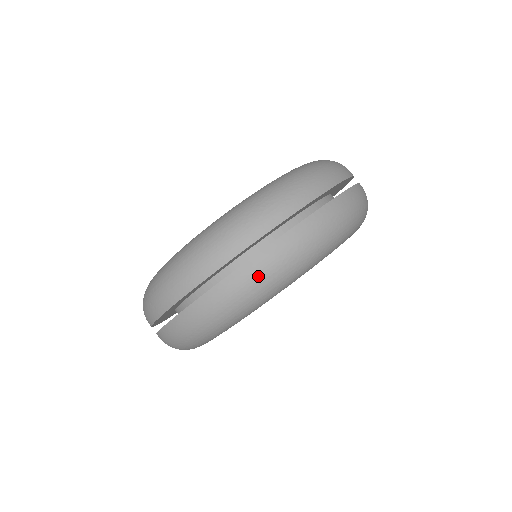
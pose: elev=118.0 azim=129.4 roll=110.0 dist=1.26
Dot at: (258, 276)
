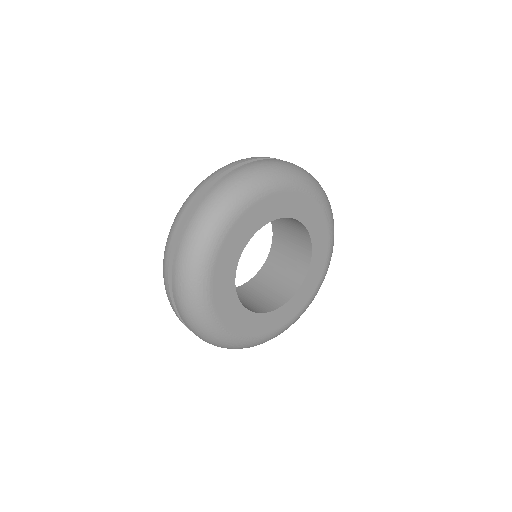
Dot at: (238, 176)
